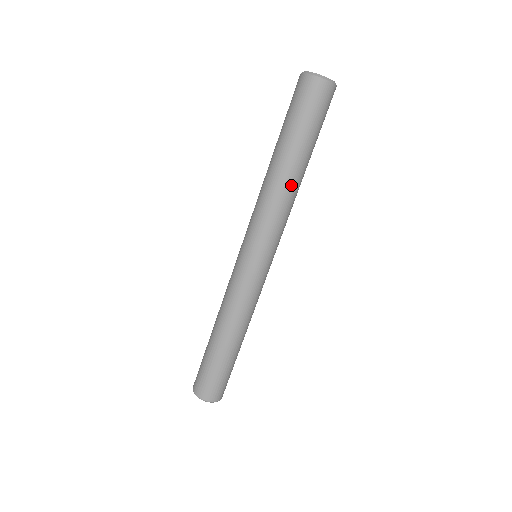
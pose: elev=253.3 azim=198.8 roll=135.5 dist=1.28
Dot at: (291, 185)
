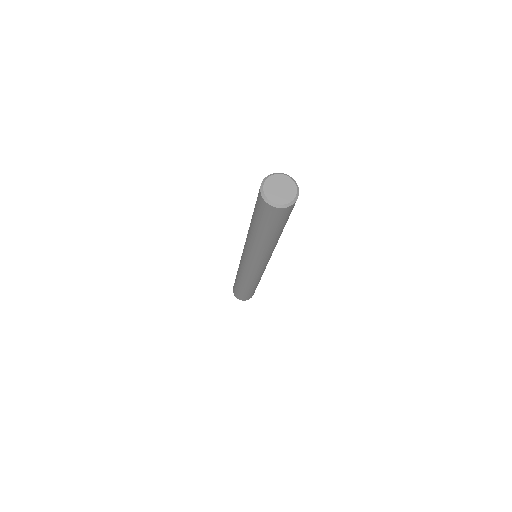
Dot at: occluded
